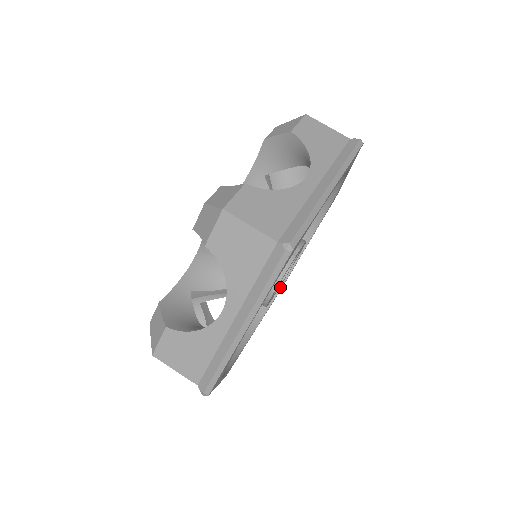
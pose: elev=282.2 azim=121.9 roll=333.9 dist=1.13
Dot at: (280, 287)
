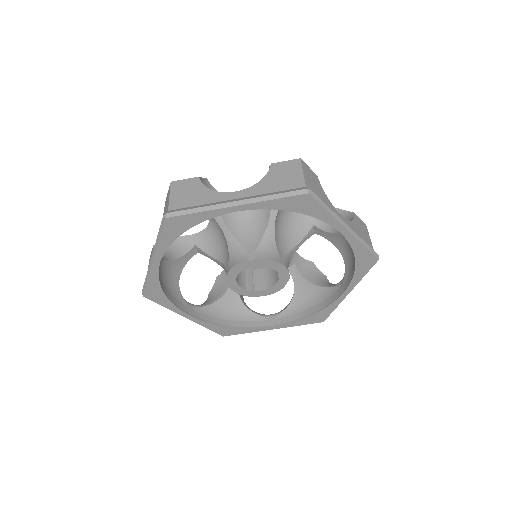
Dot at: (226, 325)
